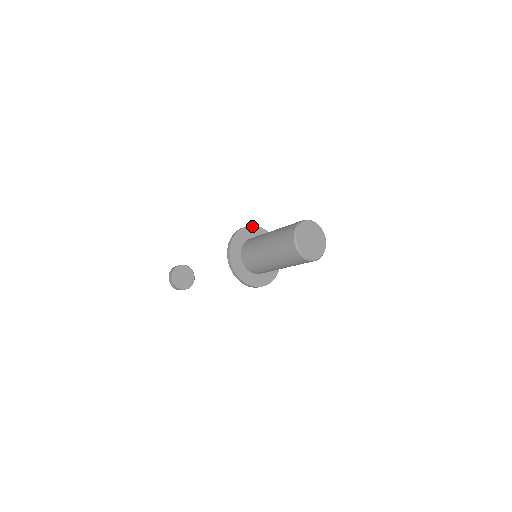
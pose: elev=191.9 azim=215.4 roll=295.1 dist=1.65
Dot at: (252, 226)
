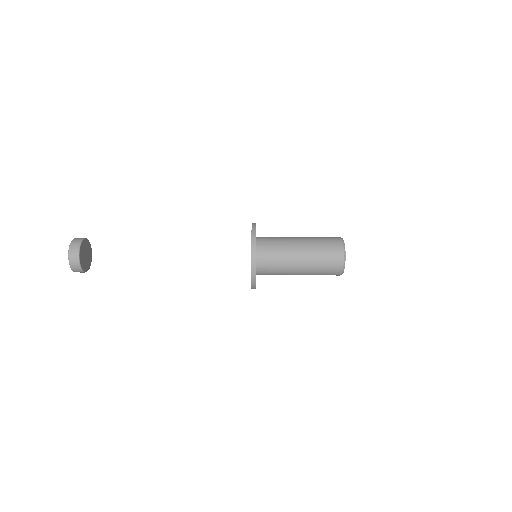
Dot at: occluded
